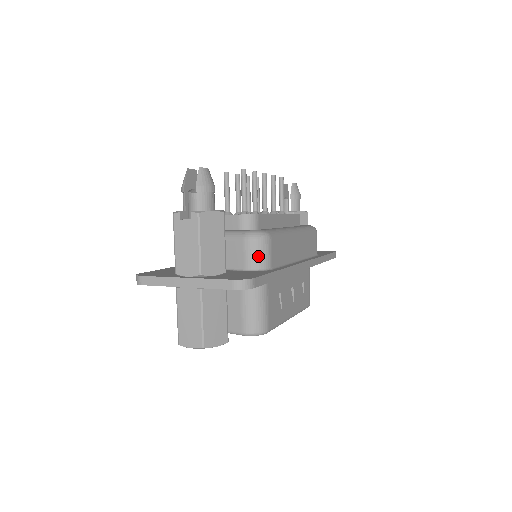
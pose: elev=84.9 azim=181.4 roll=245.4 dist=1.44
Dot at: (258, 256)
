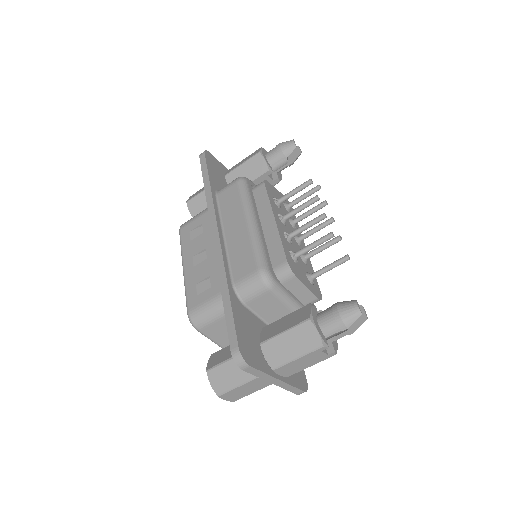
Dot at: occluded
